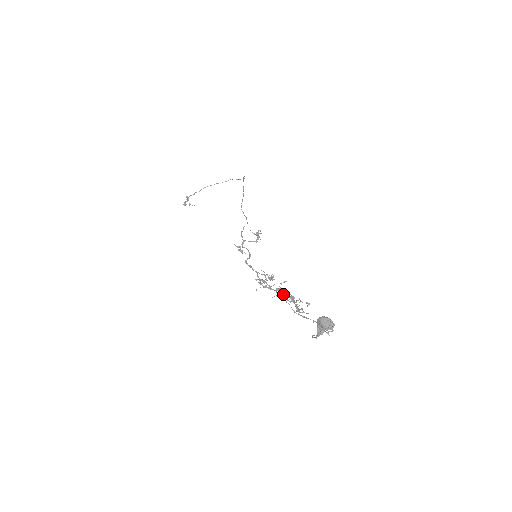
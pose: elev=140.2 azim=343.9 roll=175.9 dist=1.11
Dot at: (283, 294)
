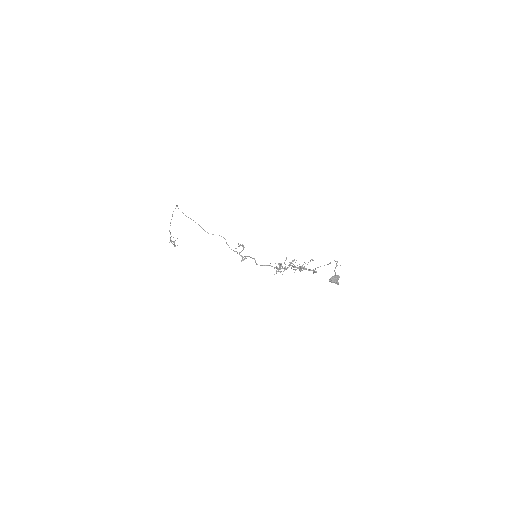
Dot at: occluded
